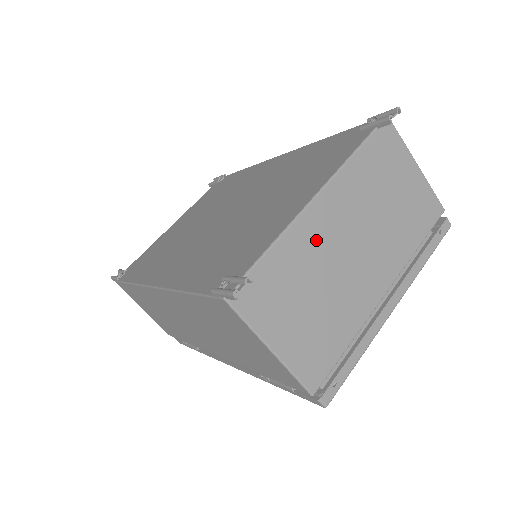
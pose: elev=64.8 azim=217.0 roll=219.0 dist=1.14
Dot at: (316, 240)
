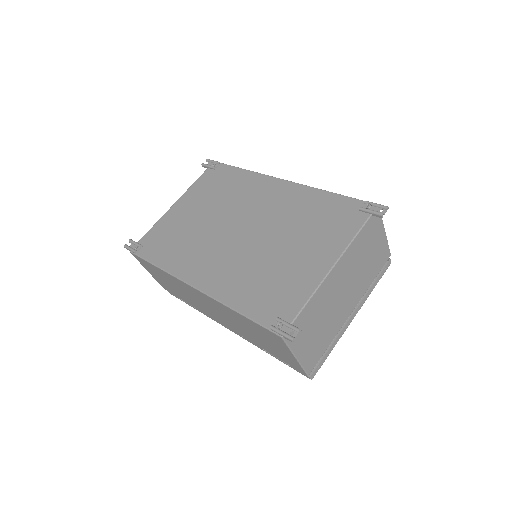
Dot at: (328, 292)
